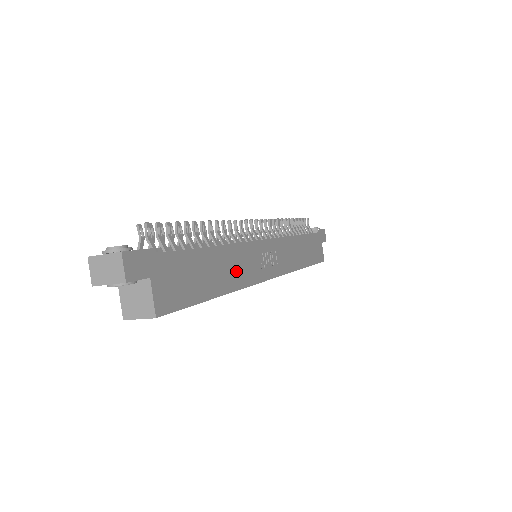
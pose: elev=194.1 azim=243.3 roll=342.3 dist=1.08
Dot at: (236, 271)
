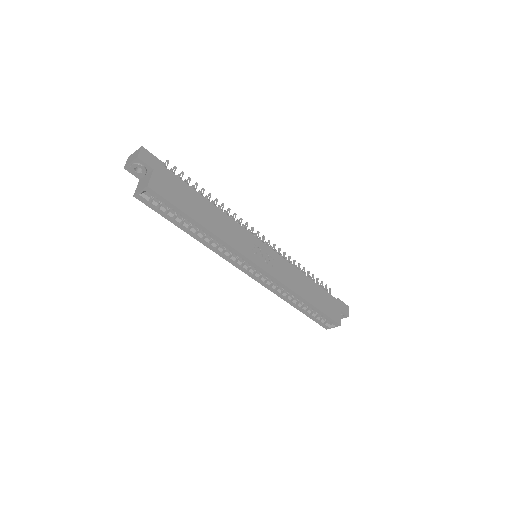
Dot at: (225, 230)
